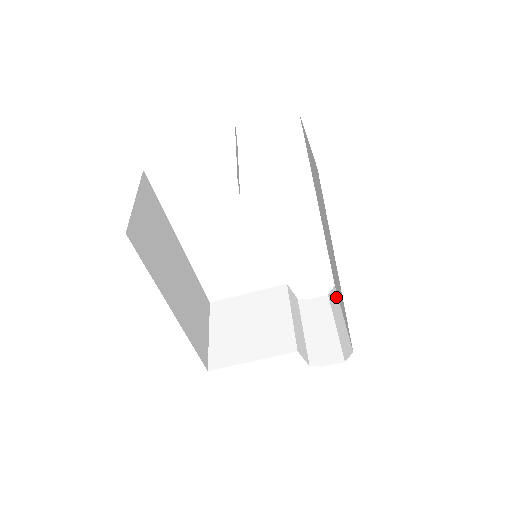
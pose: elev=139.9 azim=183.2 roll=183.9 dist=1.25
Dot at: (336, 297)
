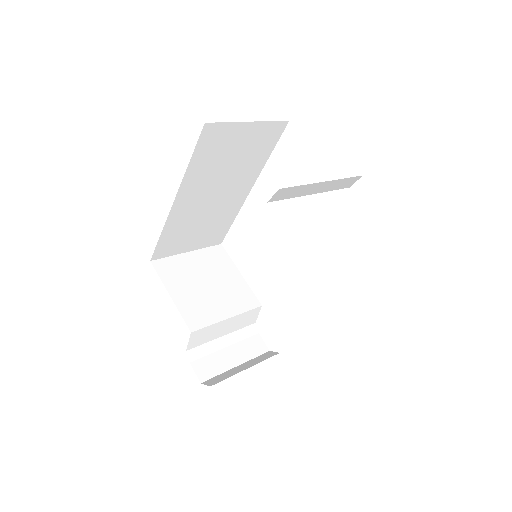
Dot at: (267, 357)
